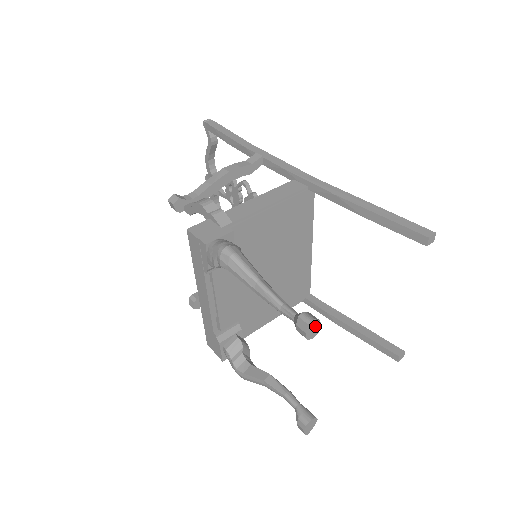
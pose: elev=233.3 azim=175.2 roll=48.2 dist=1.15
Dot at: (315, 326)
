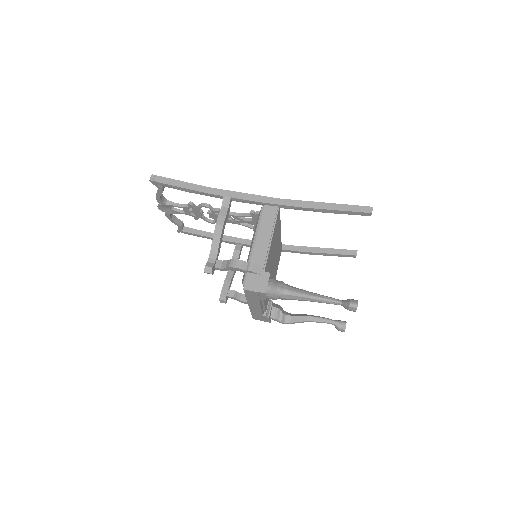
Dot at: occluded
